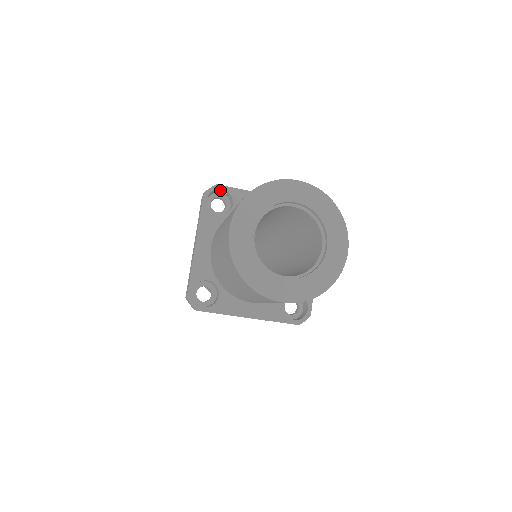
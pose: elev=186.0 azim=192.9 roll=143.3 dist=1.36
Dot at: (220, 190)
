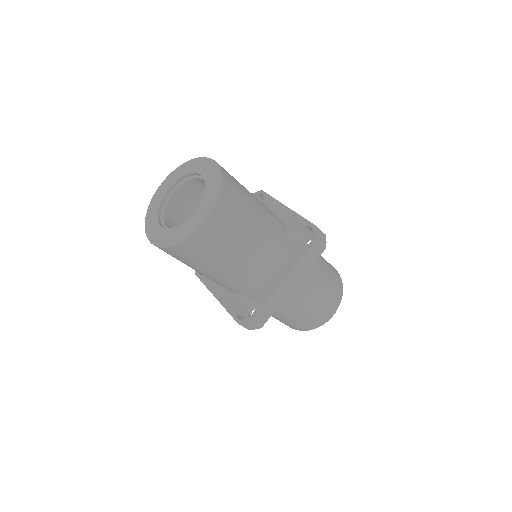
Dot at: occluded
